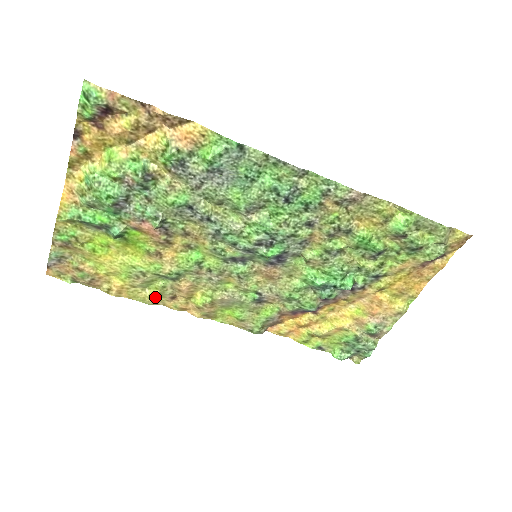
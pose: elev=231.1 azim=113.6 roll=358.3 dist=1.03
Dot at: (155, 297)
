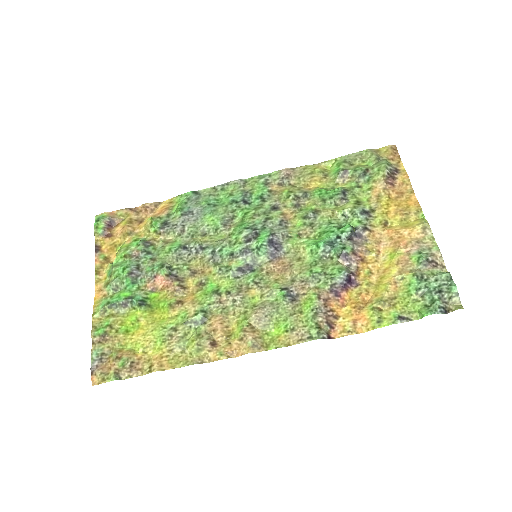
Dot at: (196, 354)
